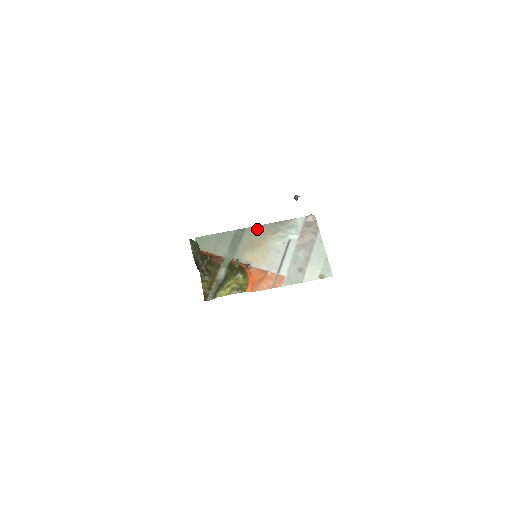
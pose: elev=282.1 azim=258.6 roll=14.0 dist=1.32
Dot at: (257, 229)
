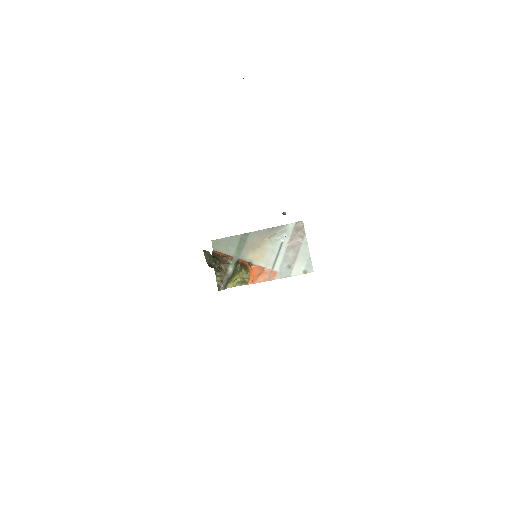
Dot at: (258, 233)
